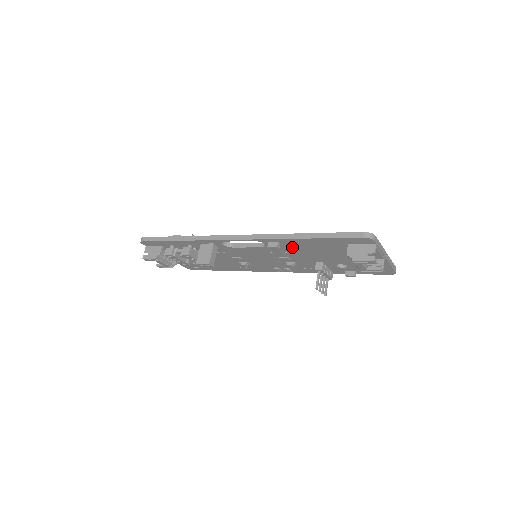
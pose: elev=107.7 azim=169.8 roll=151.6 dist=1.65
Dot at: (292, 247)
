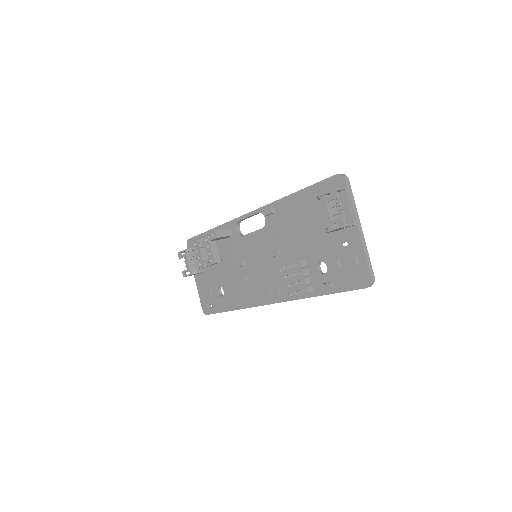
Dot at: (284, 221)
